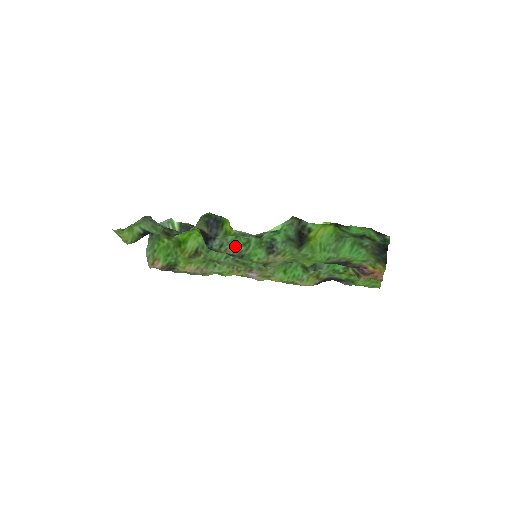
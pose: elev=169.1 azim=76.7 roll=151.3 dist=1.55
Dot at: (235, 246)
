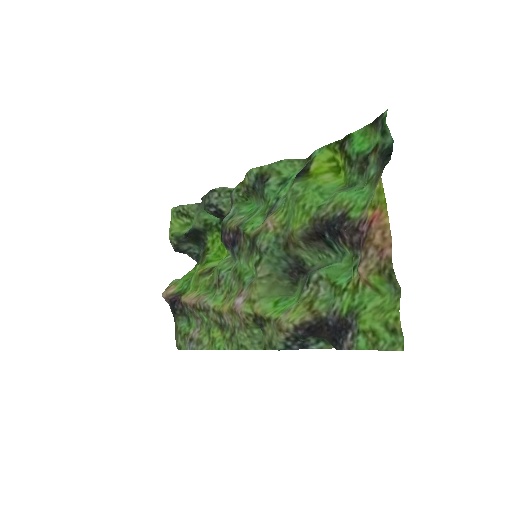
Dot at: (242, 219)
